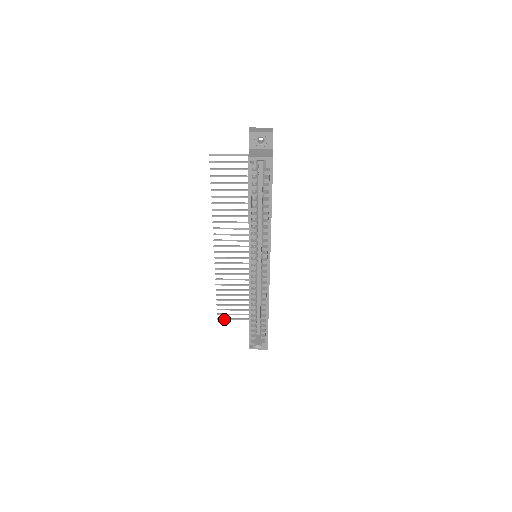
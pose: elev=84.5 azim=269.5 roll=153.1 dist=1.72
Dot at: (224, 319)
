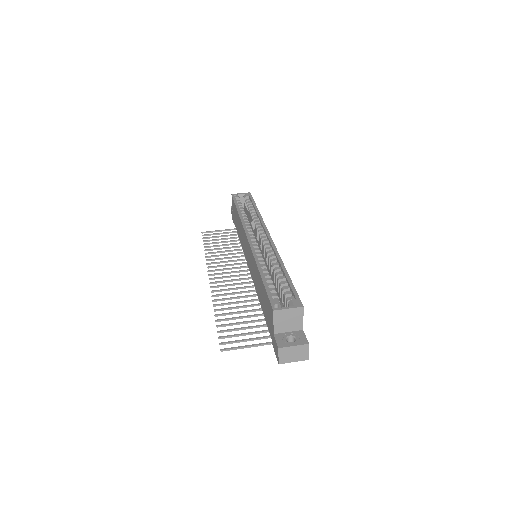
Dot at: (231, 348)
